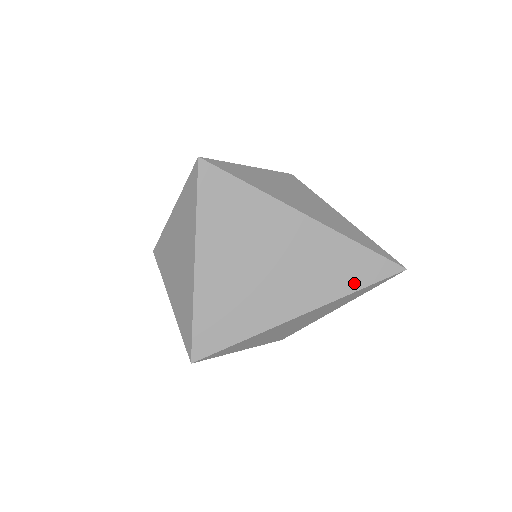
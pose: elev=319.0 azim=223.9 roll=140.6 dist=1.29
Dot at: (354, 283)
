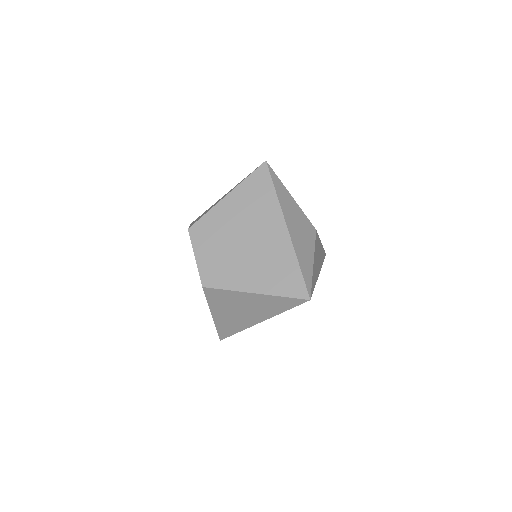
Dot at: occluded
